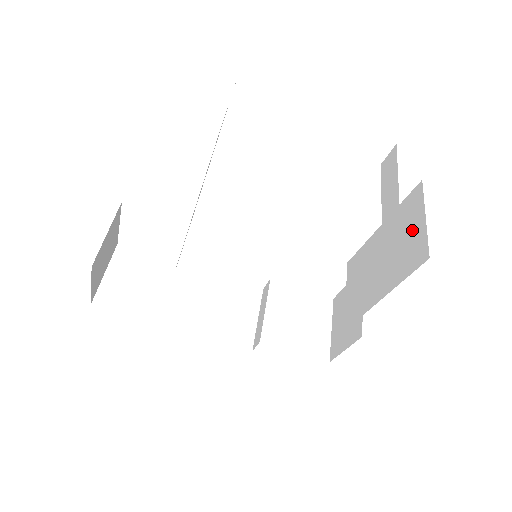
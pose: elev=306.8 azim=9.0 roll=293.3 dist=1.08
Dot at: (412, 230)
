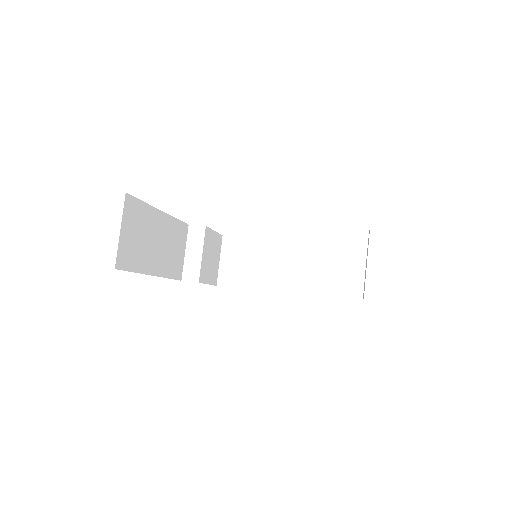
Dot at: (337, 271)
